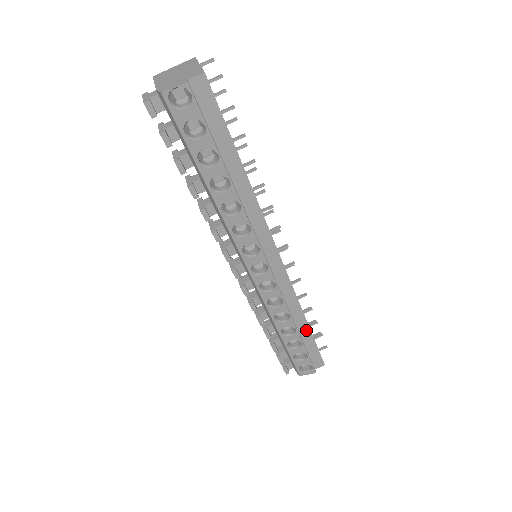
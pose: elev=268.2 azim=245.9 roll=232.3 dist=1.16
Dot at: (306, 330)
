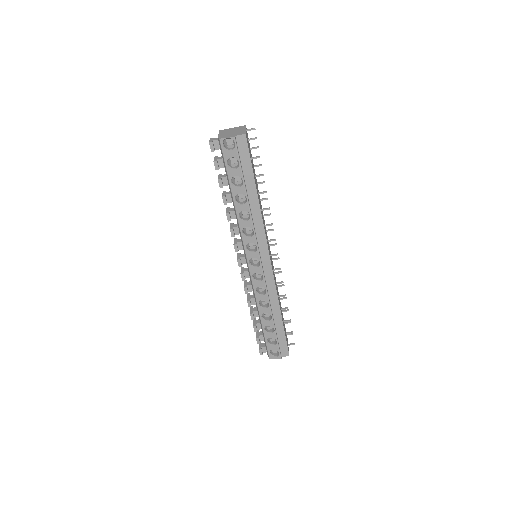
Dot at: (280, 321)
